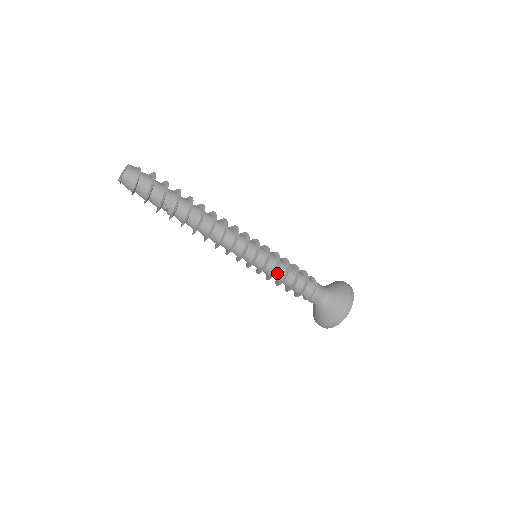
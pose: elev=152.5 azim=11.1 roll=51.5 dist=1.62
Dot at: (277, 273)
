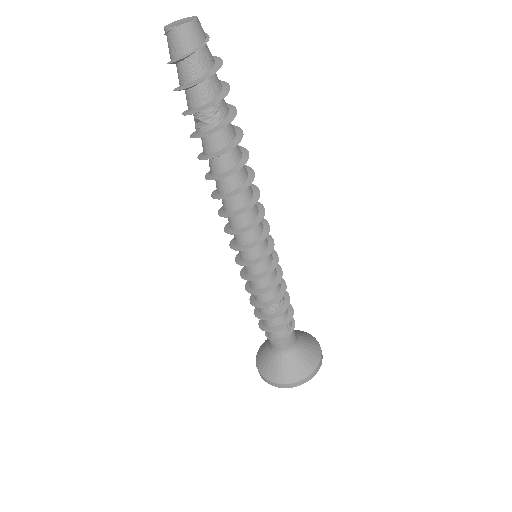
Dot at: occluded
